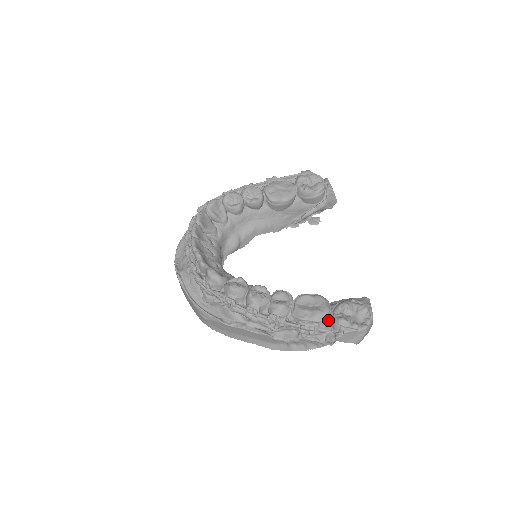
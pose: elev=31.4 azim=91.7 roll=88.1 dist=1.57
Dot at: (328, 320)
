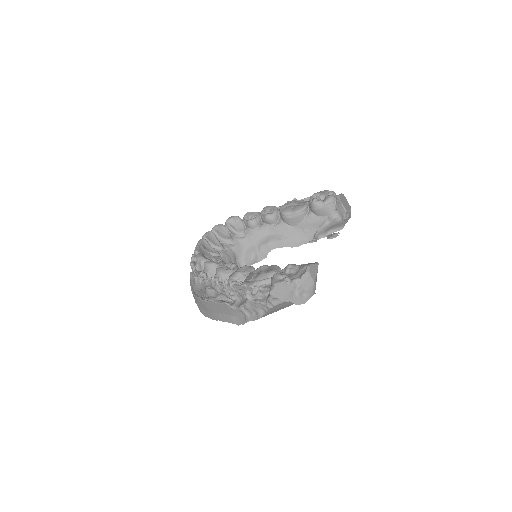
Dot at: (270, 280)
